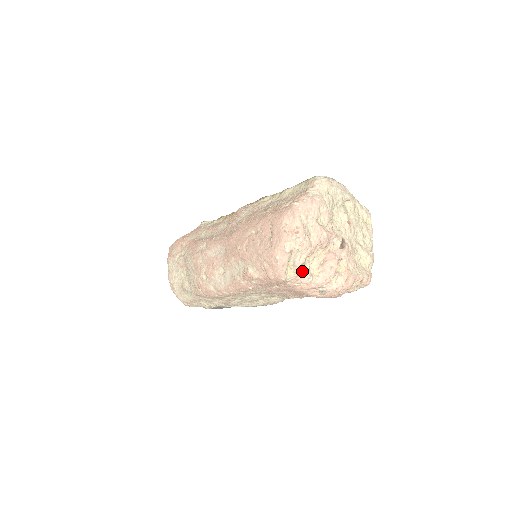
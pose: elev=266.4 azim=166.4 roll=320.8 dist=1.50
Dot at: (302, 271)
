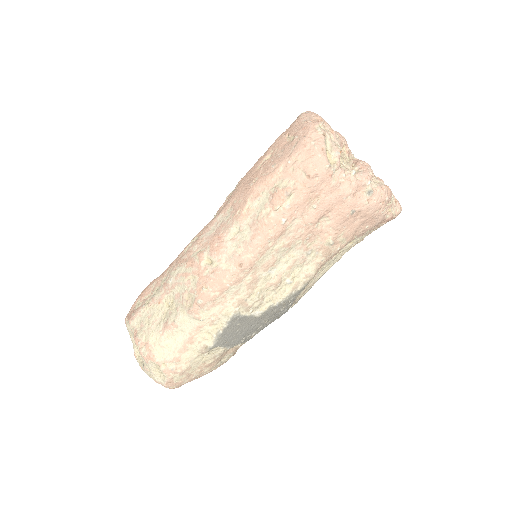
Dot at: (340, 166)
